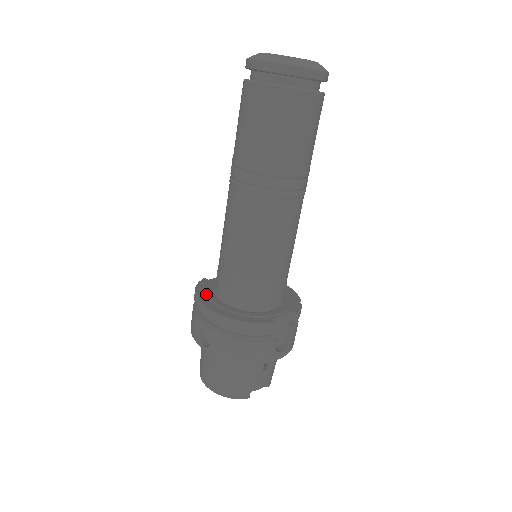
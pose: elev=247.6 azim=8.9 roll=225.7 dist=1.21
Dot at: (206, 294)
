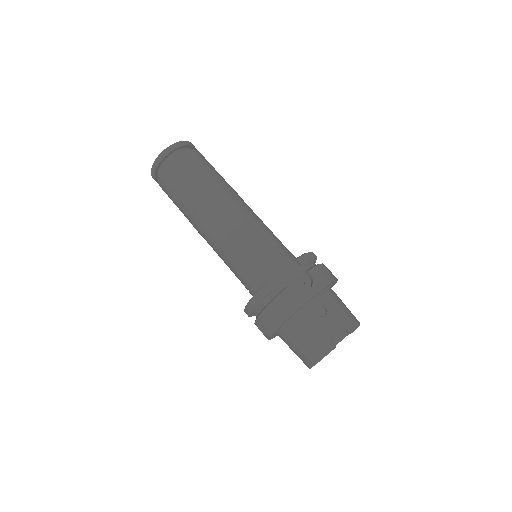
Dot at: occluded
